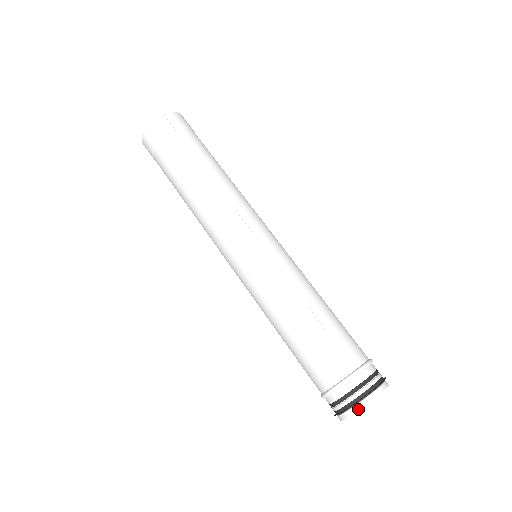
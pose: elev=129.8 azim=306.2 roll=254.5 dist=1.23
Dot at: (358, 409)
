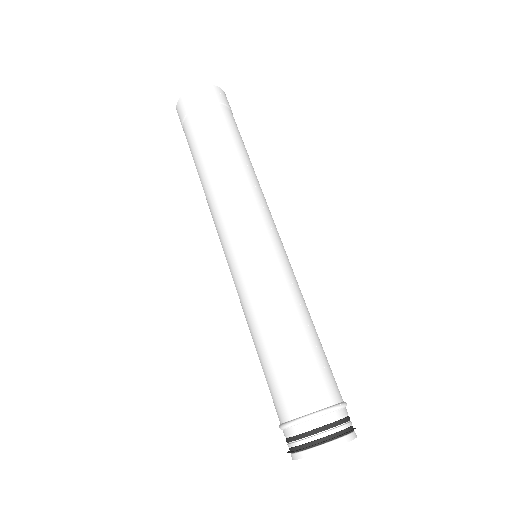
Dot at: (333, 446)
